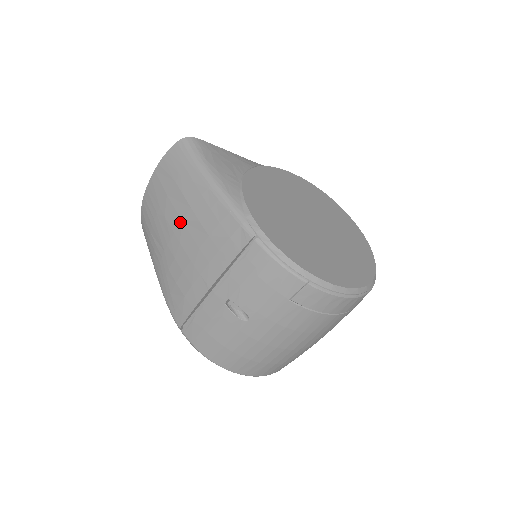
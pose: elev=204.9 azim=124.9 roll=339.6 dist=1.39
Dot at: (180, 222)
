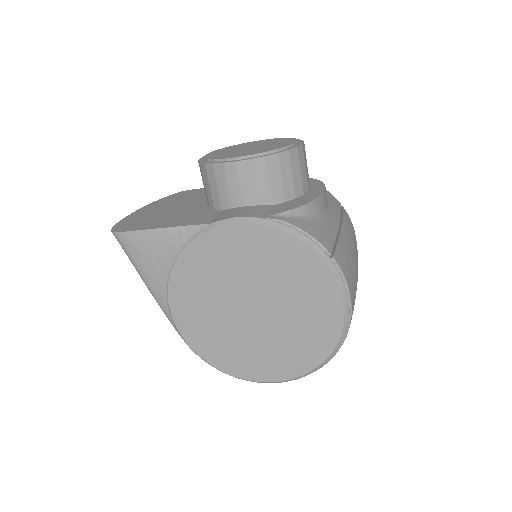
Dot at: occluded
